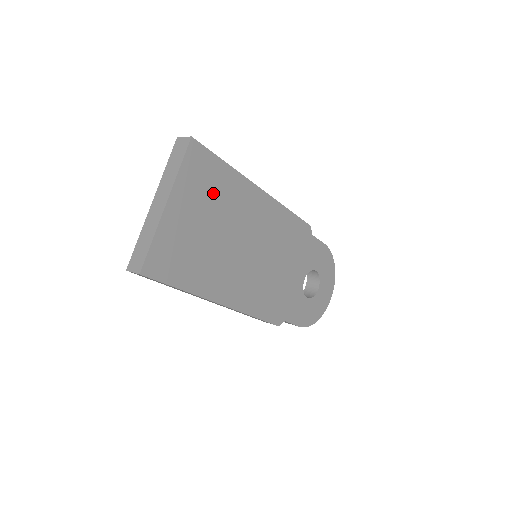
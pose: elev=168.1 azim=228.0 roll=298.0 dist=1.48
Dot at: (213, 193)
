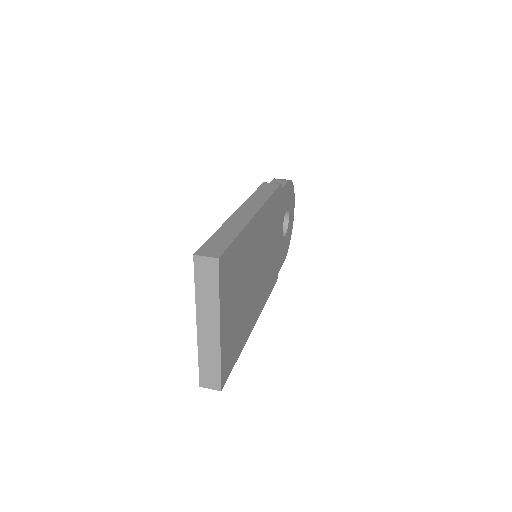
Dot at: (237, 271)
